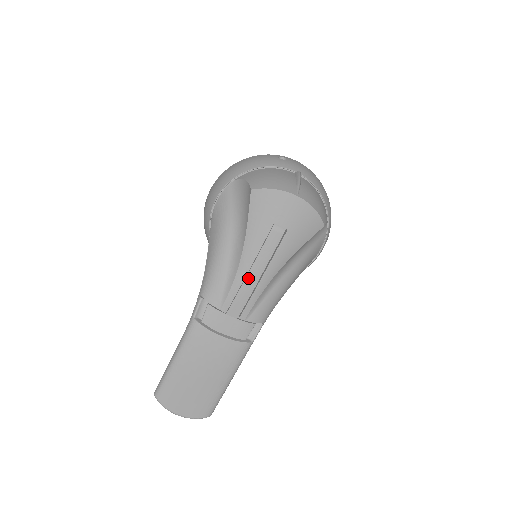
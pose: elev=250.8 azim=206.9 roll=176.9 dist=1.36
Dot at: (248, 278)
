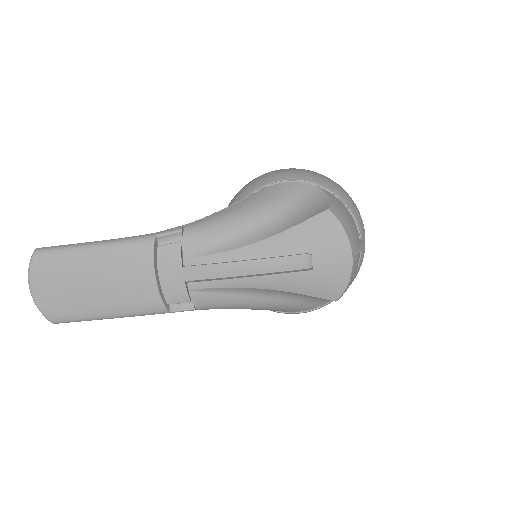
Dot at: (237, 264)
